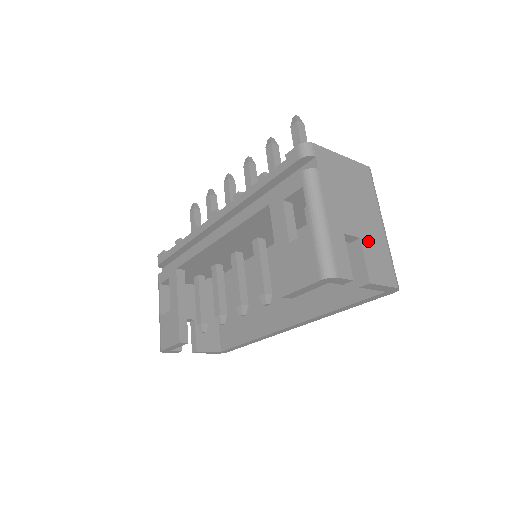
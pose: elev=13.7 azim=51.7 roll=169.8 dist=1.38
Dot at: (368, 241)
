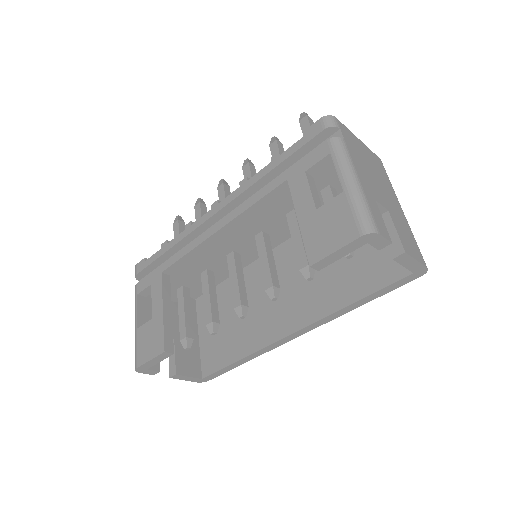
Dot at: (395, 216)
